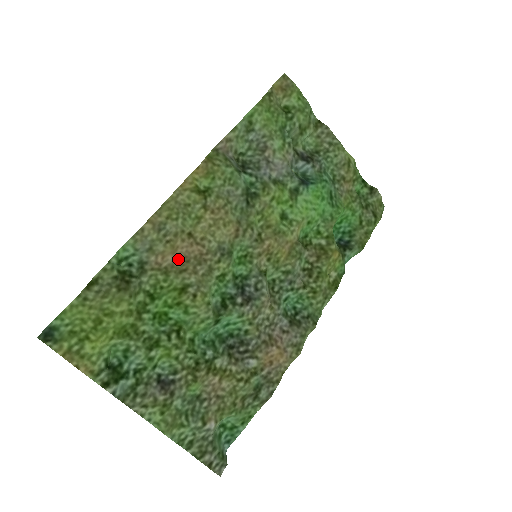
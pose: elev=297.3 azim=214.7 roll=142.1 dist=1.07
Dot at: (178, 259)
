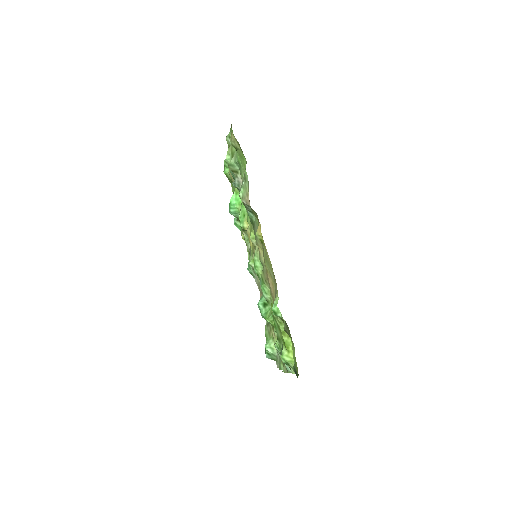
Dot at: (271, 289)
